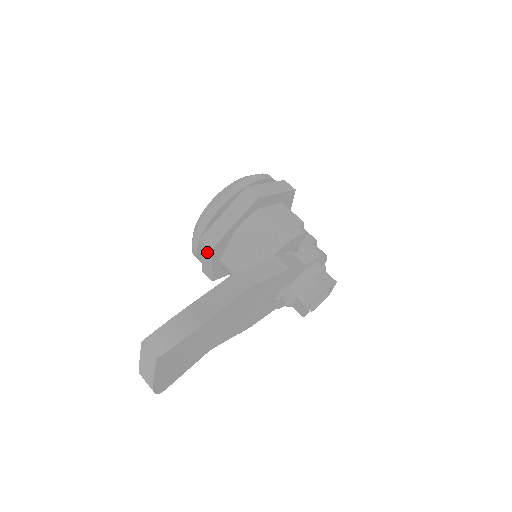
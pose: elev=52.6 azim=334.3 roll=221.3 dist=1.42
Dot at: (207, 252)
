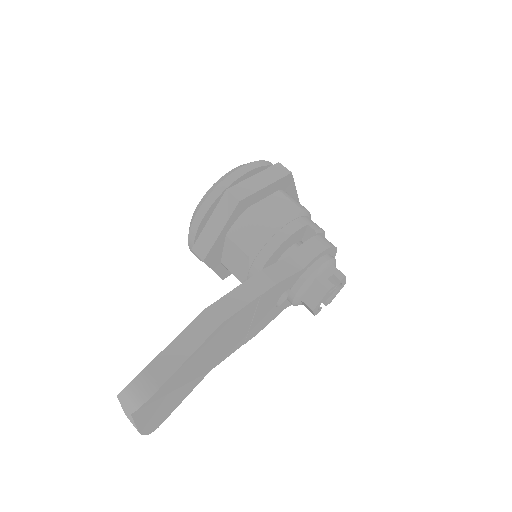
Dot at: occluded
